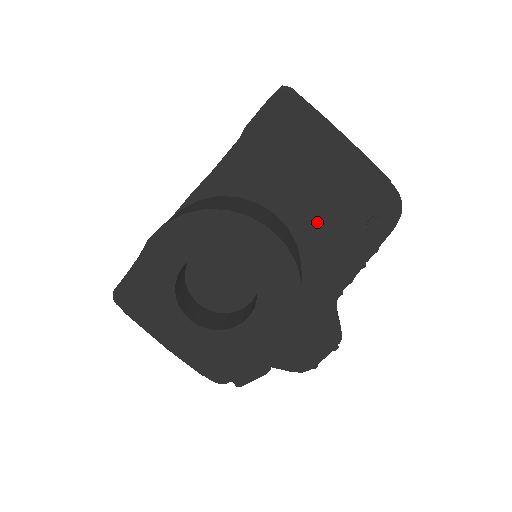
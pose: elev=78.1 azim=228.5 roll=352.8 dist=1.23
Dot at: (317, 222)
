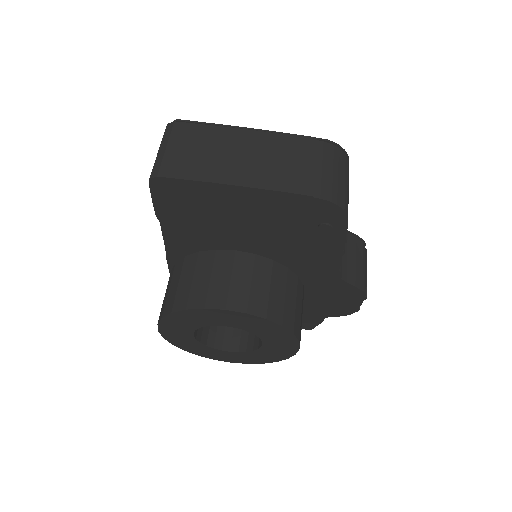
Dot at: (275, 243)
